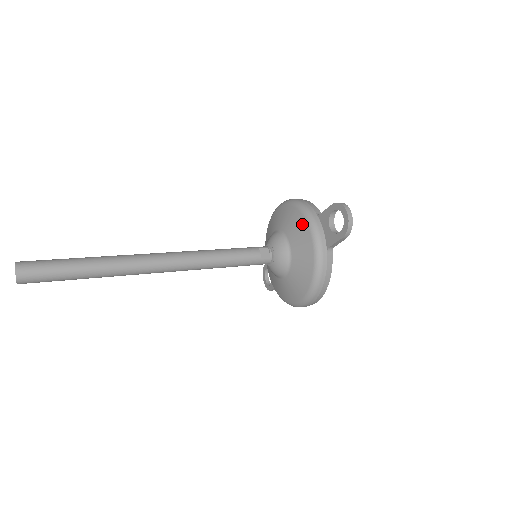
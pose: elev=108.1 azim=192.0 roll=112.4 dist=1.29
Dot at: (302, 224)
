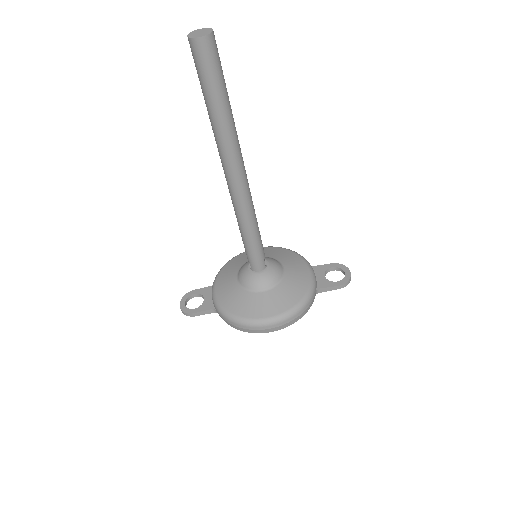
Dot at: (301, 262)
